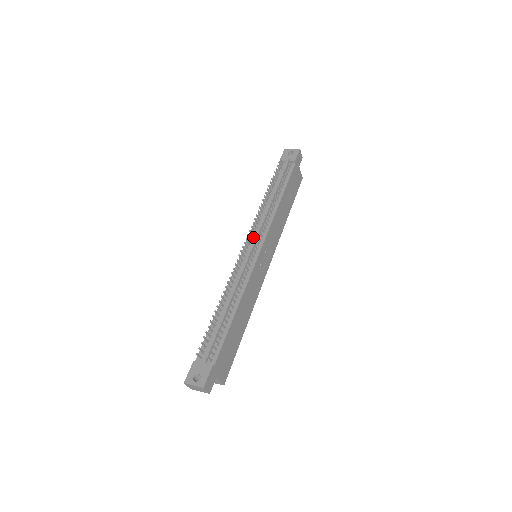
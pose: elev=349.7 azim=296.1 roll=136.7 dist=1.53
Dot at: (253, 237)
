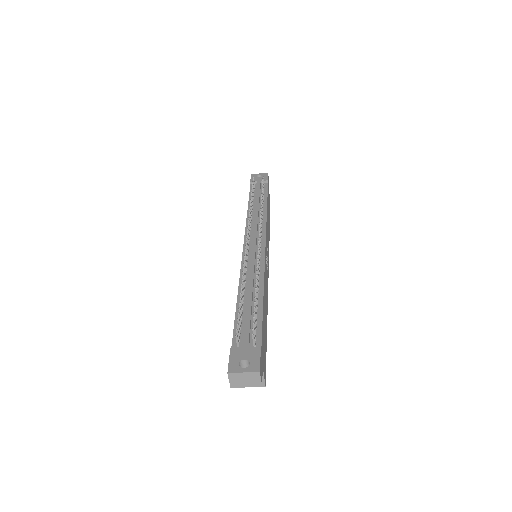
Dot at: (251, 236)
